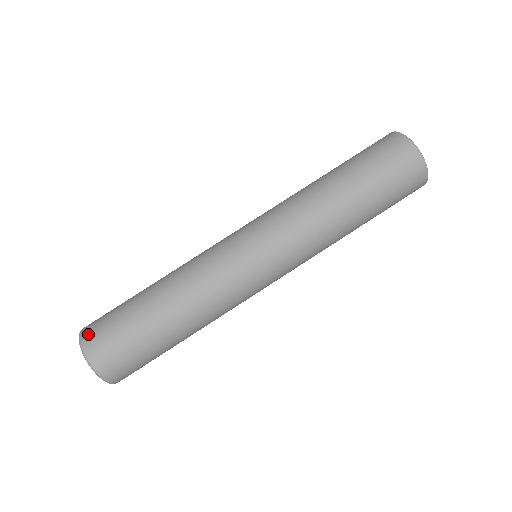
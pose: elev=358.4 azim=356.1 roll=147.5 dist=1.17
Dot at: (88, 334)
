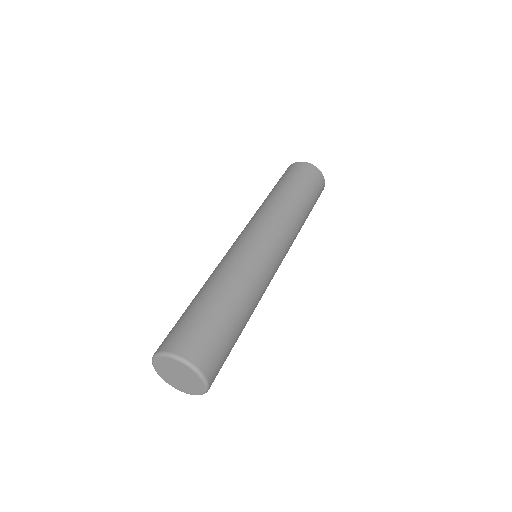
Dot at: (181, 347)
